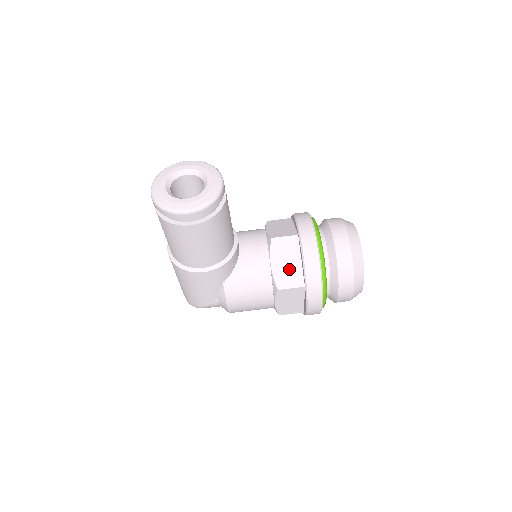
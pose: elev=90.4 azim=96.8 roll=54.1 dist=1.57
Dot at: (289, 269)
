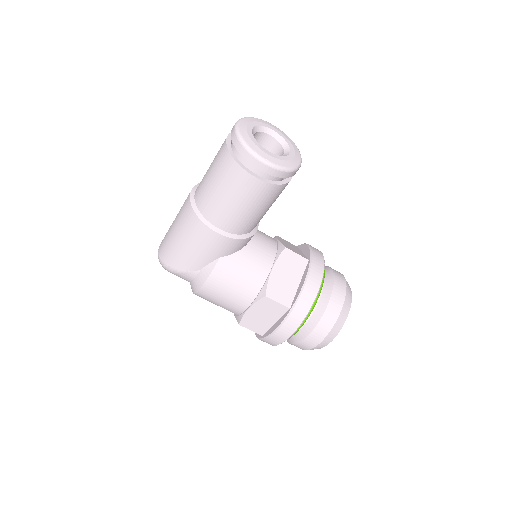
Dot at: (285, 284)
